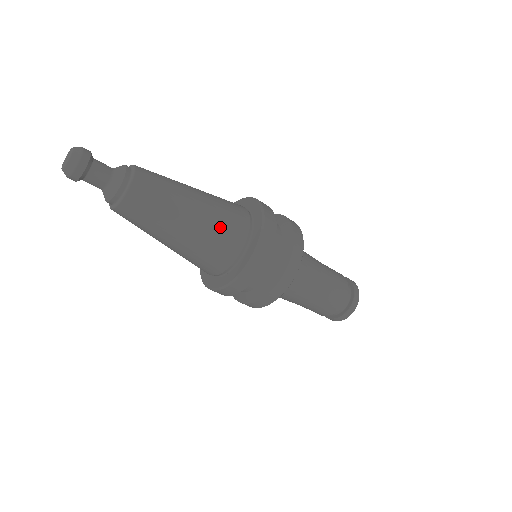
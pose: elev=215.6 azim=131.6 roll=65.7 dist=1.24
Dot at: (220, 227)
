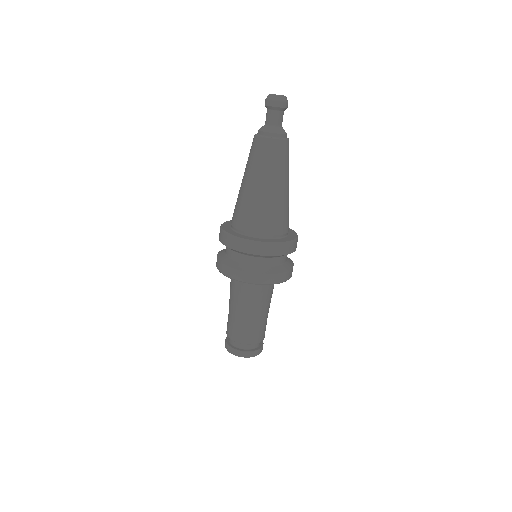
Dot at: occluded
